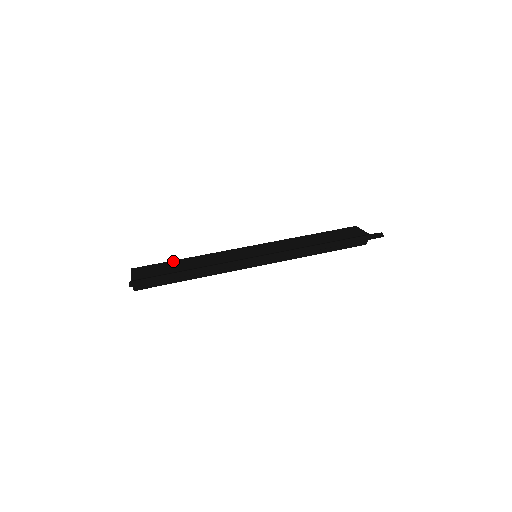
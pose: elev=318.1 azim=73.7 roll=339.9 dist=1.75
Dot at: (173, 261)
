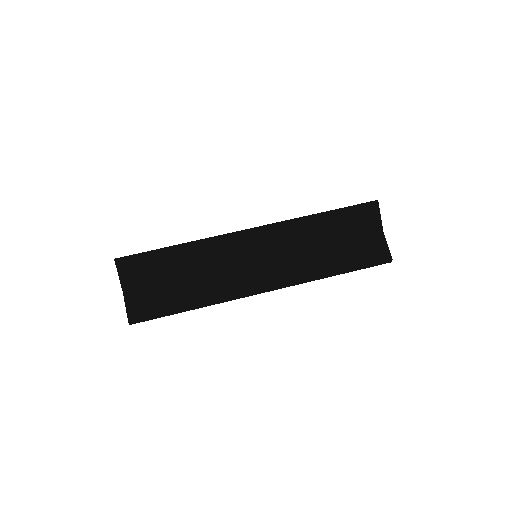
Dot at: (163, 251)
